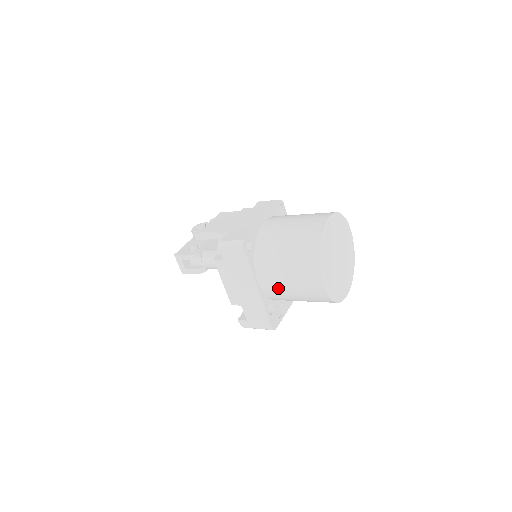
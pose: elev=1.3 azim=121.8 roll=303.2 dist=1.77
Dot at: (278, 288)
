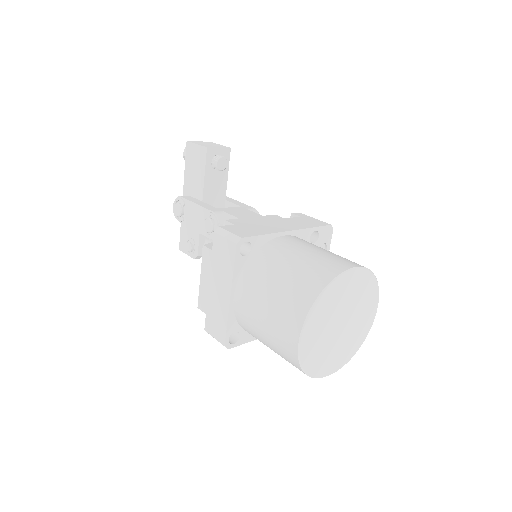
Dot at: occluded
